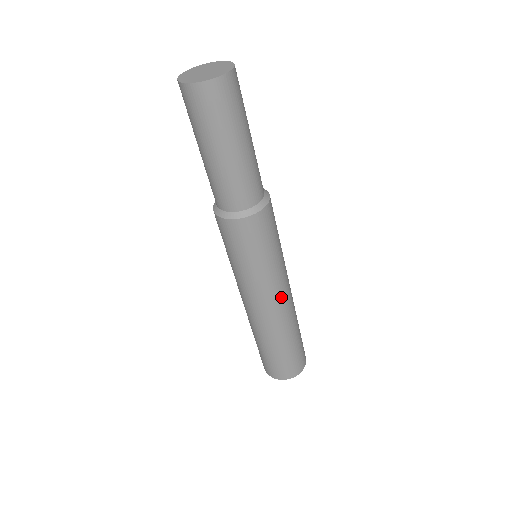
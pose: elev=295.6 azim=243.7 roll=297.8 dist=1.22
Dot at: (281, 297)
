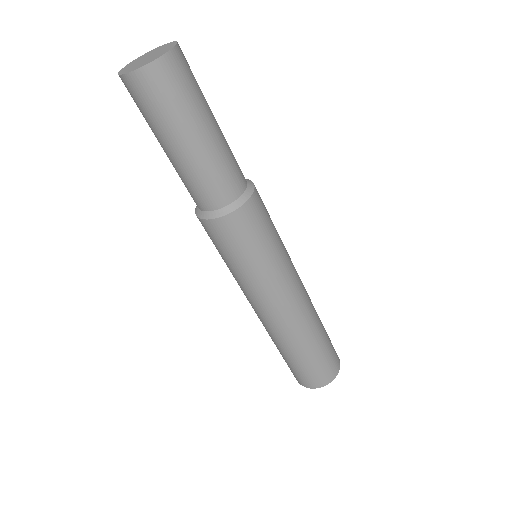
Dot at: (292, 297)
